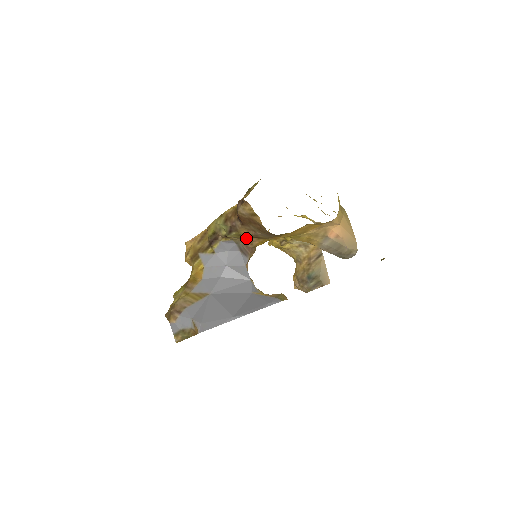
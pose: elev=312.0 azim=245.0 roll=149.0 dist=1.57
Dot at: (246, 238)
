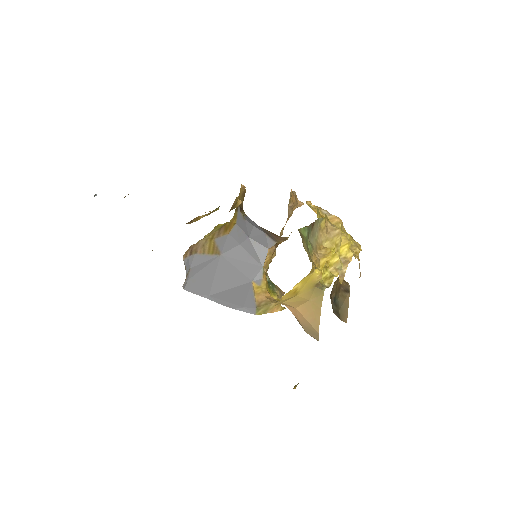
Dot at: occluded
